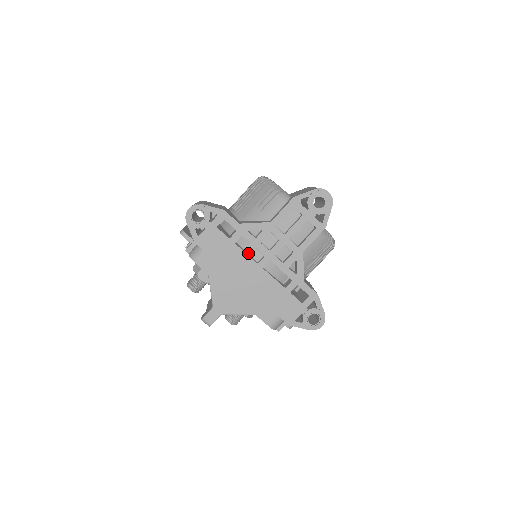
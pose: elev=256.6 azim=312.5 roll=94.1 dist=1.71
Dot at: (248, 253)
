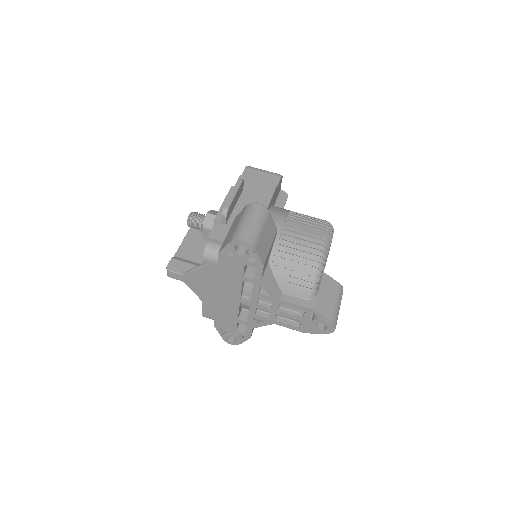
Dot at: (244, 286)
